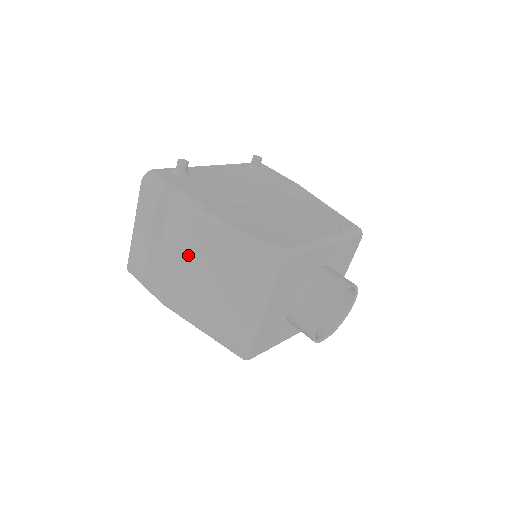
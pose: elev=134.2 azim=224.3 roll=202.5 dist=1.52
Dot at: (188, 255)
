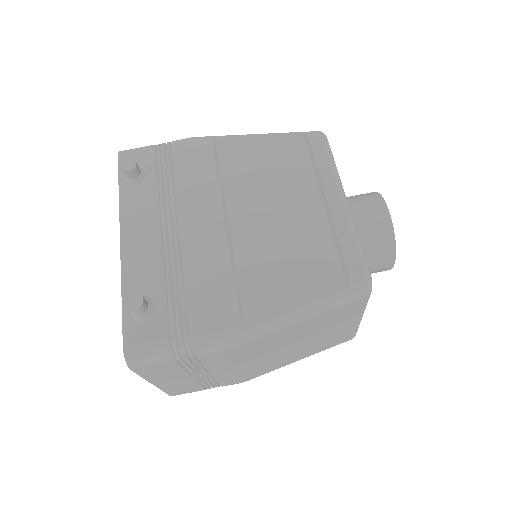
Dot at: (257, 356)
